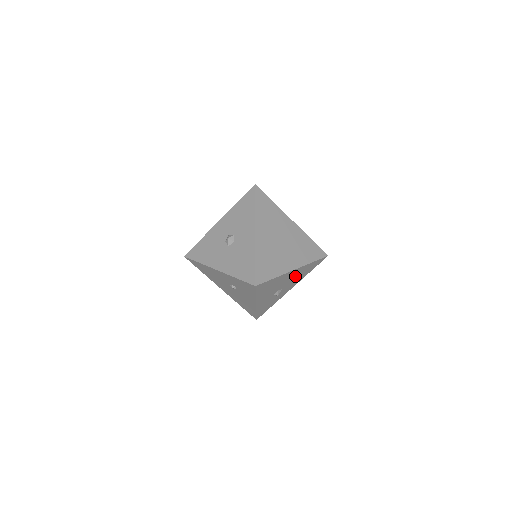
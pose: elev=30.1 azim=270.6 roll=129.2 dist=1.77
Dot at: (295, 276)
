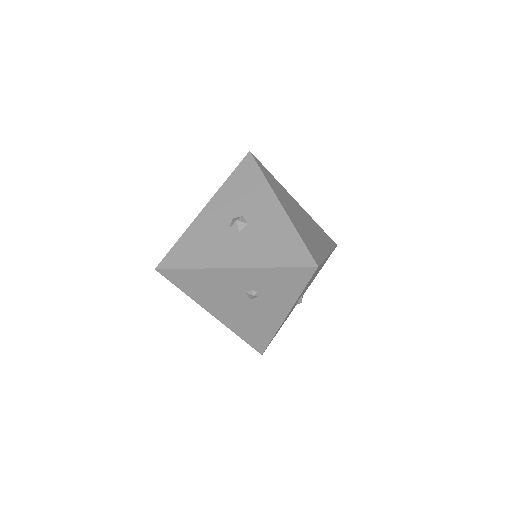
Dot at: (318, 271)
